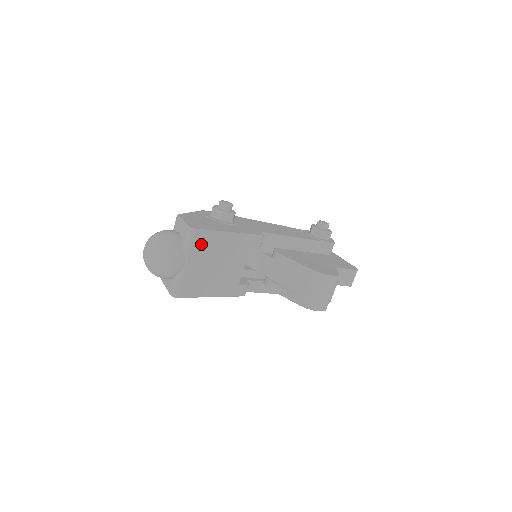
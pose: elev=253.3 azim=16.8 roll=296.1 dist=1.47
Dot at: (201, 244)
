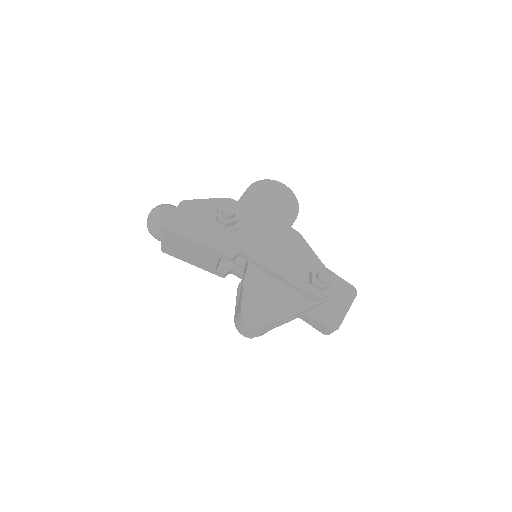
Dot at: (173, 237)
